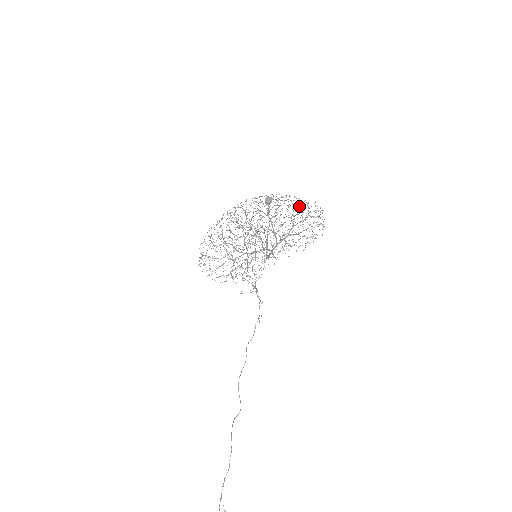
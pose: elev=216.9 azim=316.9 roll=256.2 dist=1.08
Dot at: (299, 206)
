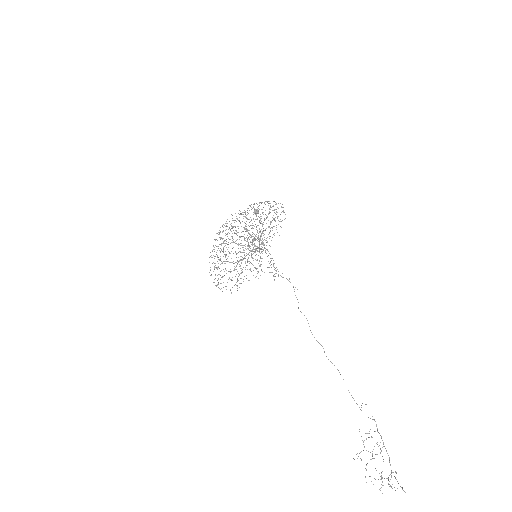
Dot at: occluded
